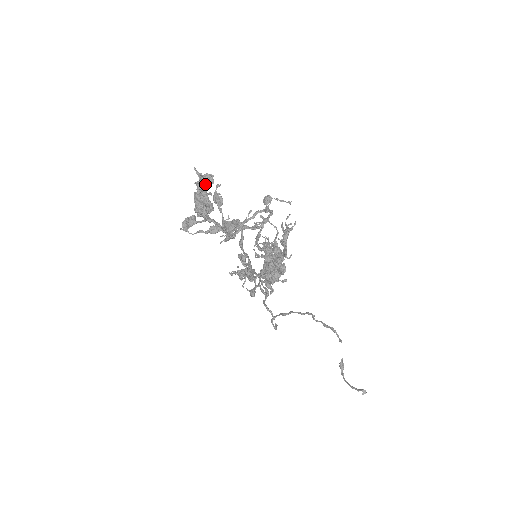
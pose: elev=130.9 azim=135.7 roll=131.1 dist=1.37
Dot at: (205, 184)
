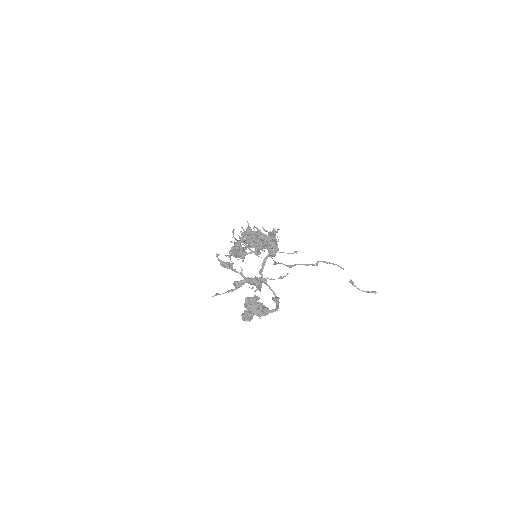
Dot at: (253, 302)
